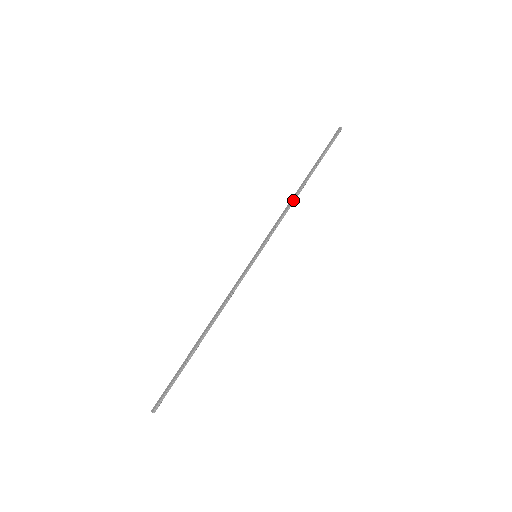
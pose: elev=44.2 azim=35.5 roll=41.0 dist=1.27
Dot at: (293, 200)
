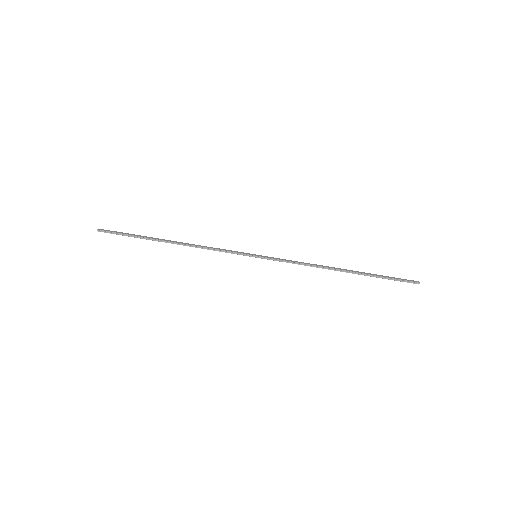
Dot at: (323, 267)
